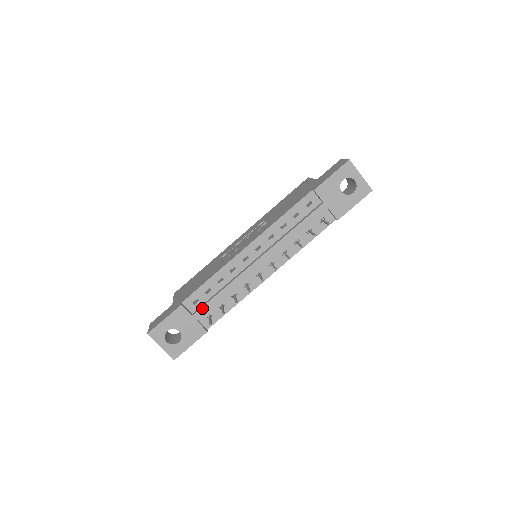
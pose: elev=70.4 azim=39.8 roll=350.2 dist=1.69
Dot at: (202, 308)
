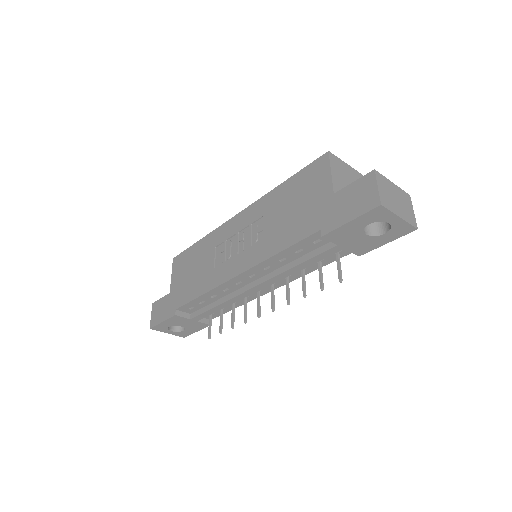
Dot at: (199, 315)
